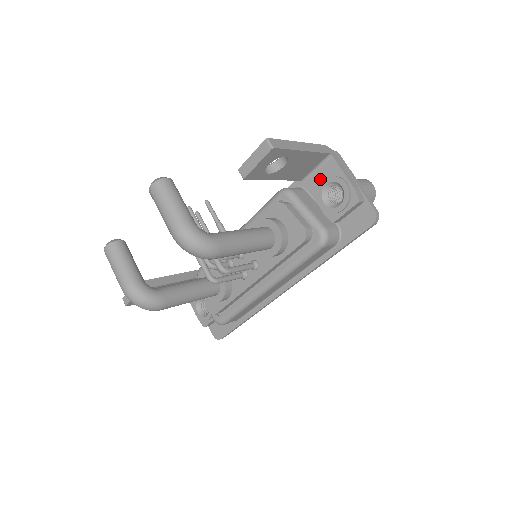
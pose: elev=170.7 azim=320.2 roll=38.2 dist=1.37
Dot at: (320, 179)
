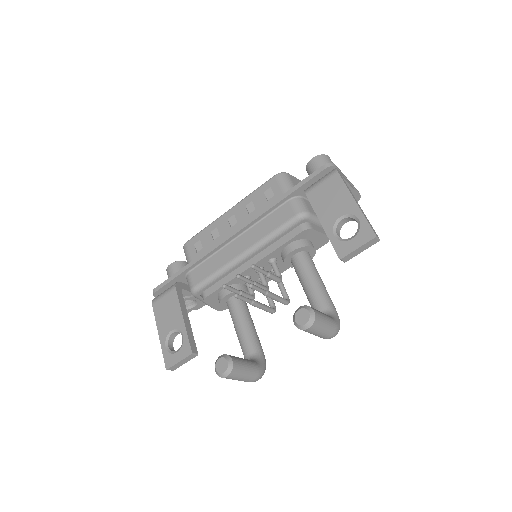
Dot at: occluded
